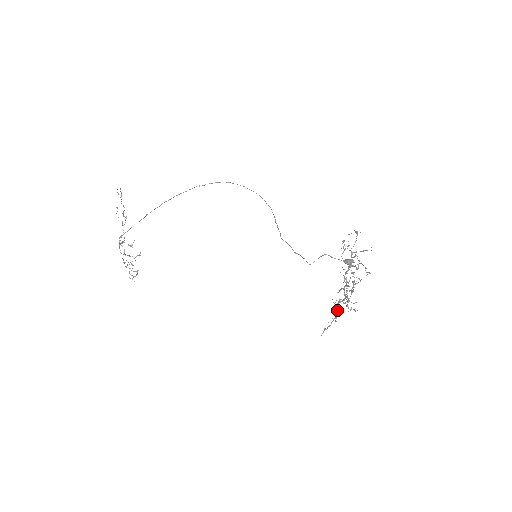
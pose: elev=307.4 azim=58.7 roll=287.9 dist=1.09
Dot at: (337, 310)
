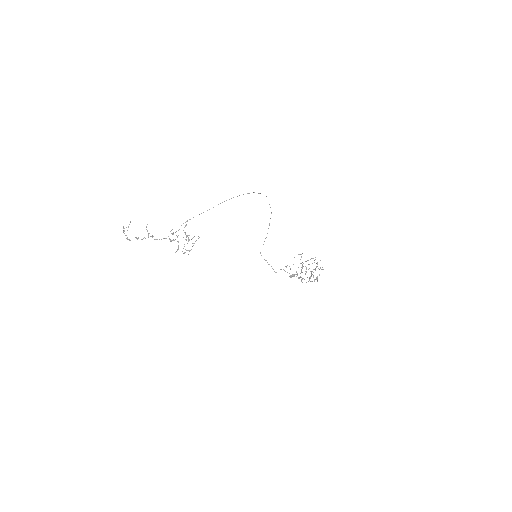
Dot at: (313, 277)
